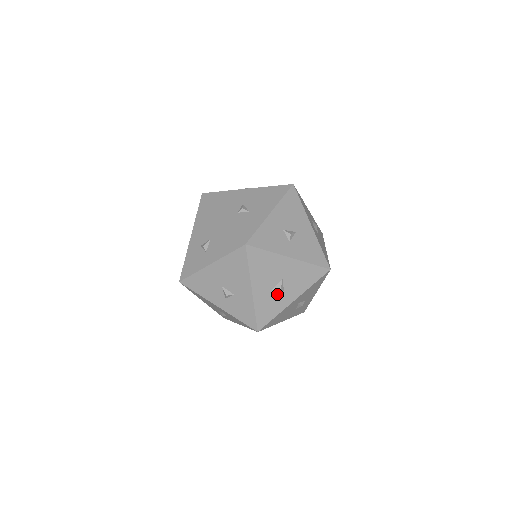
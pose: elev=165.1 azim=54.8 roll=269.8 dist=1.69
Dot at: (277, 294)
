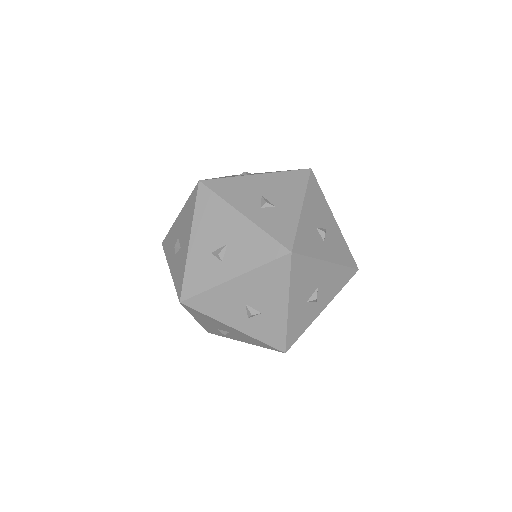
Dot at: occluded
